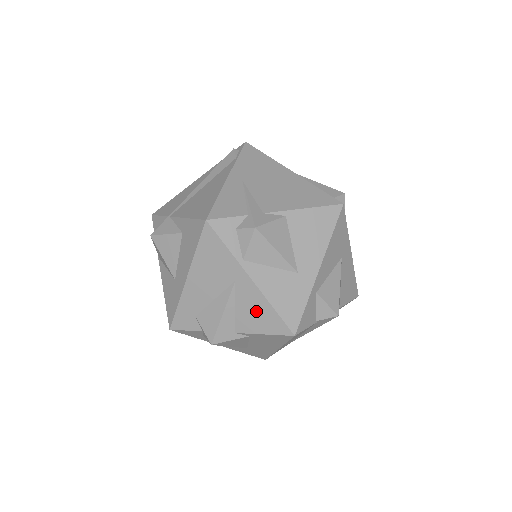
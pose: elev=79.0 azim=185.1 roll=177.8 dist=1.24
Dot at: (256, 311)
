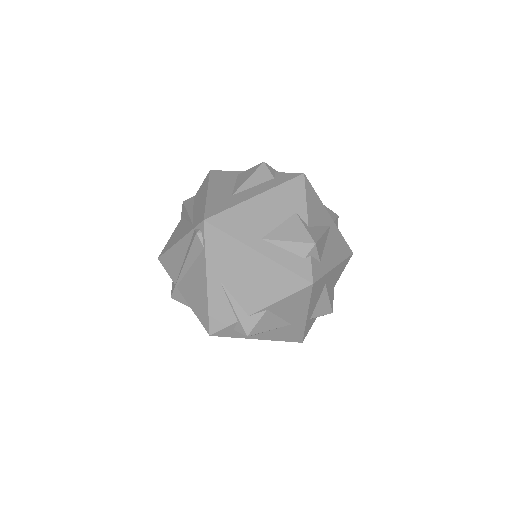
Dot at: occluded
